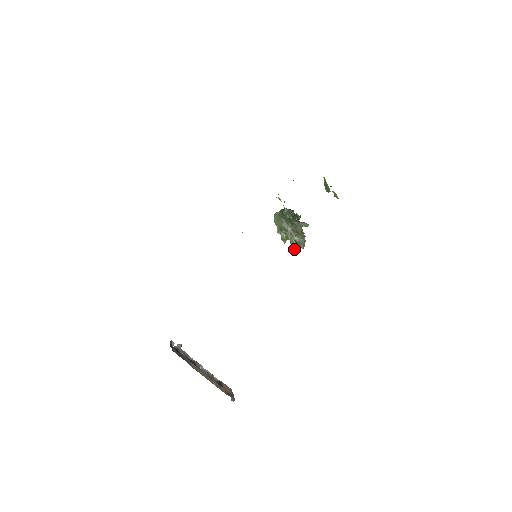
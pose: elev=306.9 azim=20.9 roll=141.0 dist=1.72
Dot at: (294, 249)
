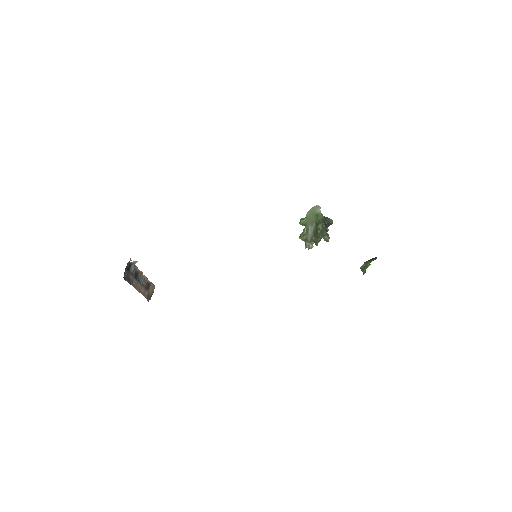
Dot at: (300, 238)
